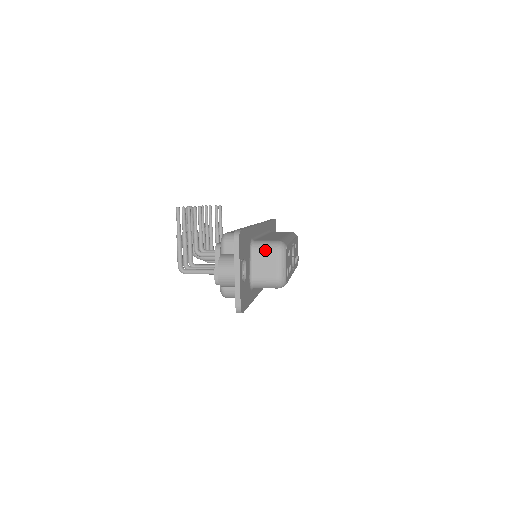
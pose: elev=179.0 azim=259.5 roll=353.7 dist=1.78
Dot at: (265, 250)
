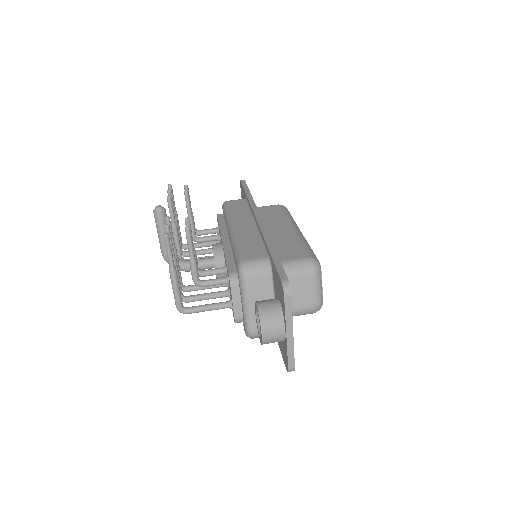
Dot at: (297, 276)
